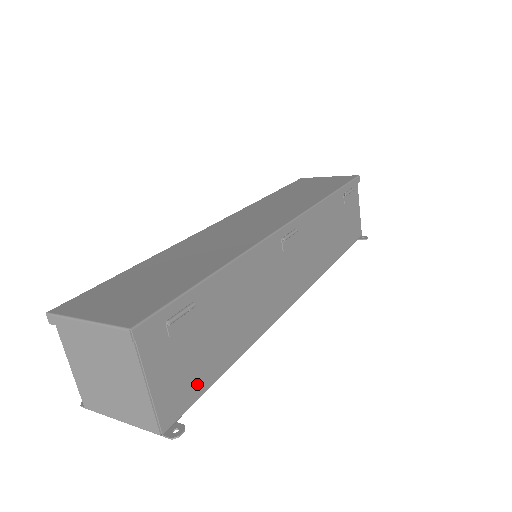
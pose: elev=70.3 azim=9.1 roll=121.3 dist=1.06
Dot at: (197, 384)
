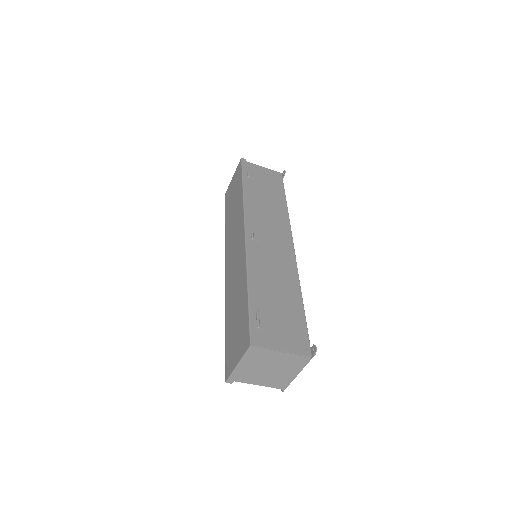
Dot at: (299, 328)
